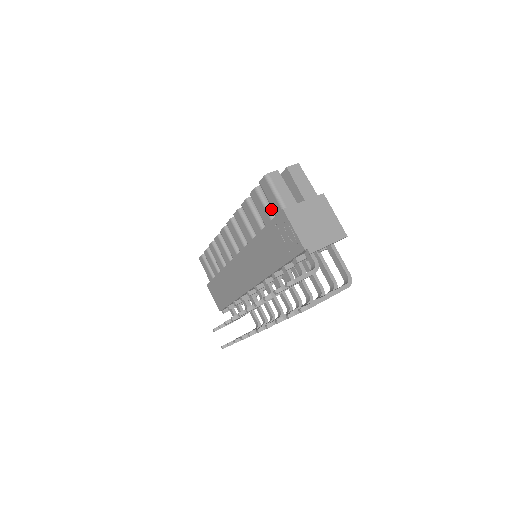
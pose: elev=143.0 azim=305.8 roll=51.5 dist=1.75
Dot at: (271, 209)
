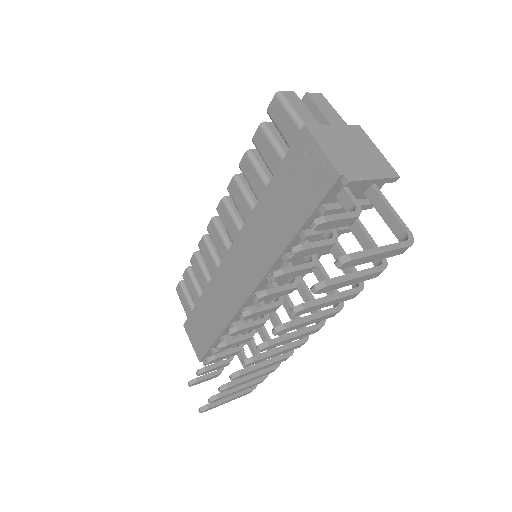
Dot at: (283, 148)
